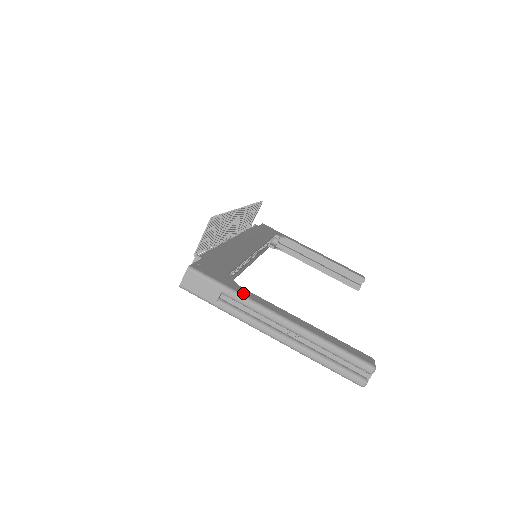
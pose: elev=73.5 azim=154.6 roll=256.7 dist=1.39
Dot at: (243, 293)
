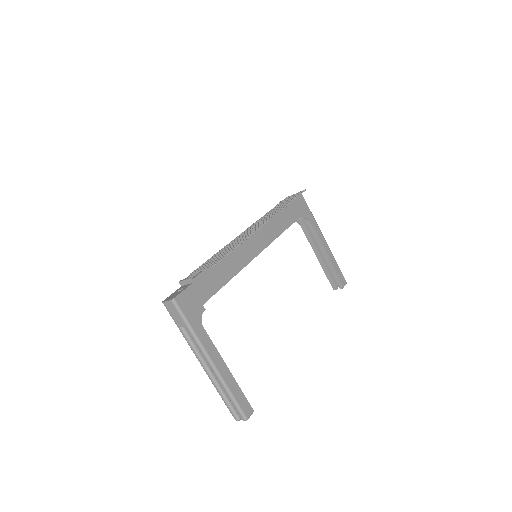
Dot at: (198, 334)
